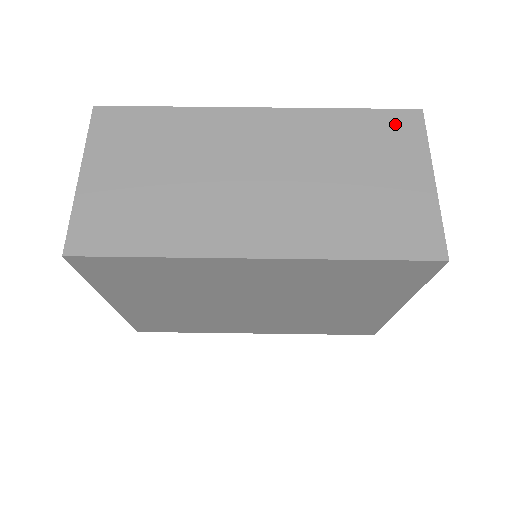
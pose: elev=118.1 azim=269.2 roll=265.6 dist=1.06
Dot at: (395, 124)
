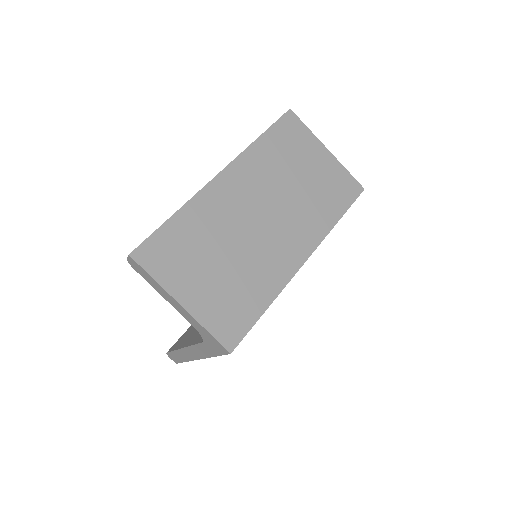
Dot at: (288, 129)
